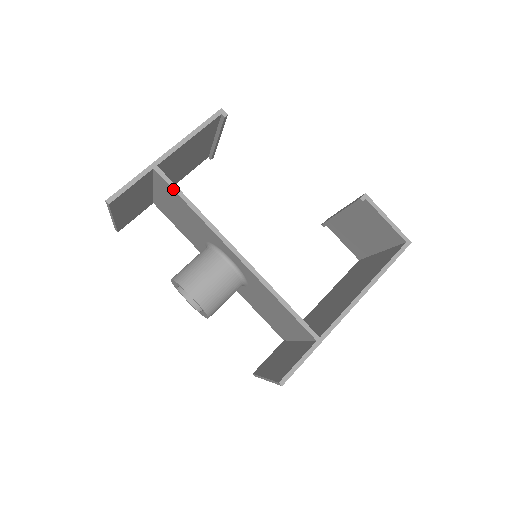
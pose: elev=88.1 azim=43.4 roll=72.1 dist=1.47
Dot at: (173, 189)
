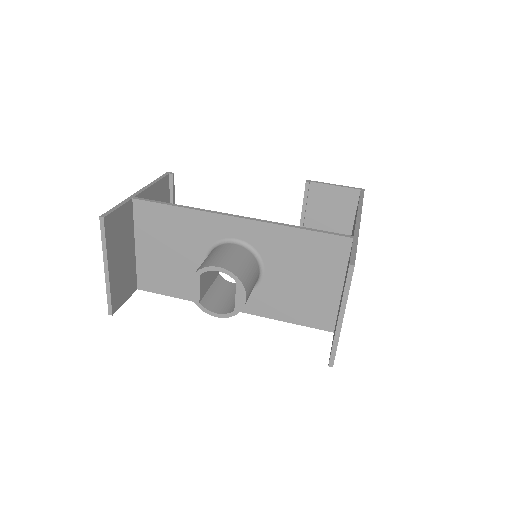
Dot at: (156, 203)
